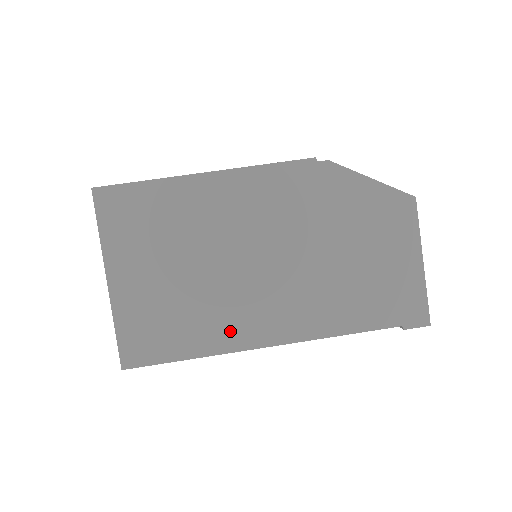
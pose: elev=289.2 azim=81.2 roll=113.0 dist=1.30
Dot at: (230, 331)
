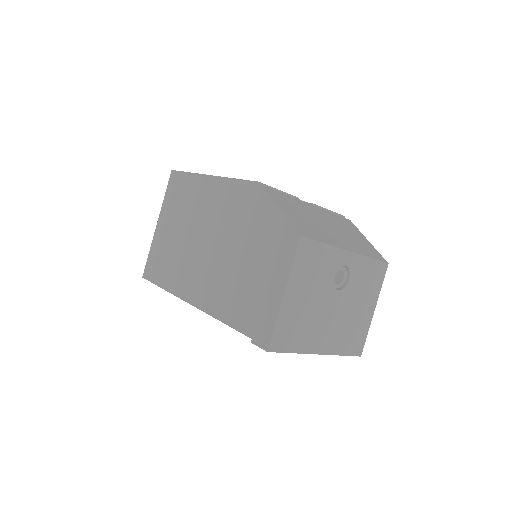
Dot at: (180, 282)
